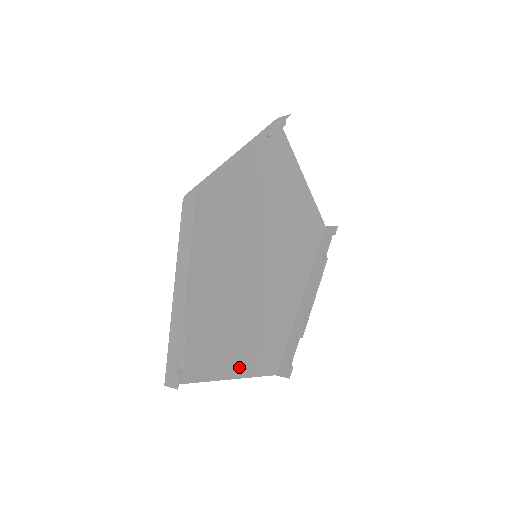
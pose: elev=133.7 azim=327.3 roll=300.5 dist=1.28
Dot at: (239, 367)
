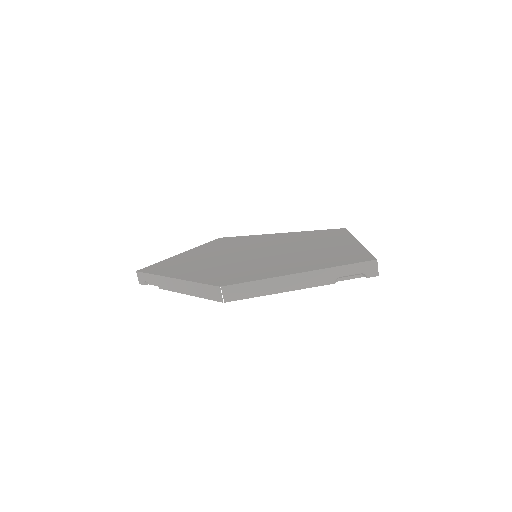
Dot at: (194, 251)
